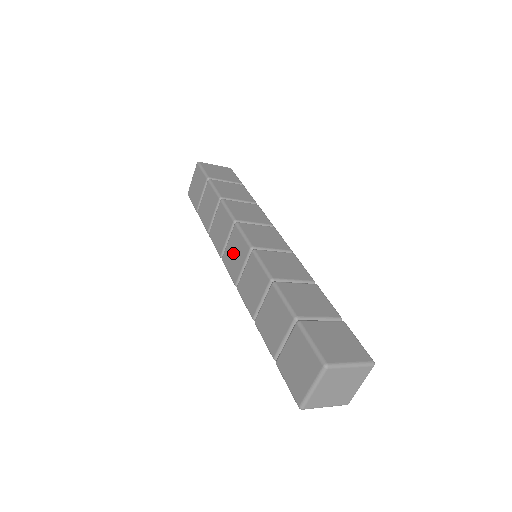
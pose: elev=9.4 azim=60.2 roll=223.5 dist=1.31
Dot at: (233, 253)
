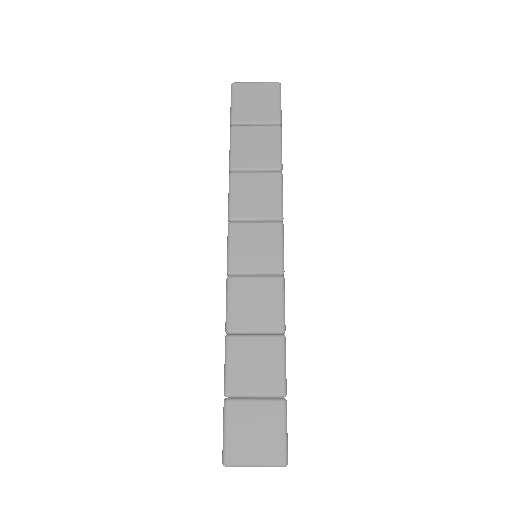
Dot at: occluded
